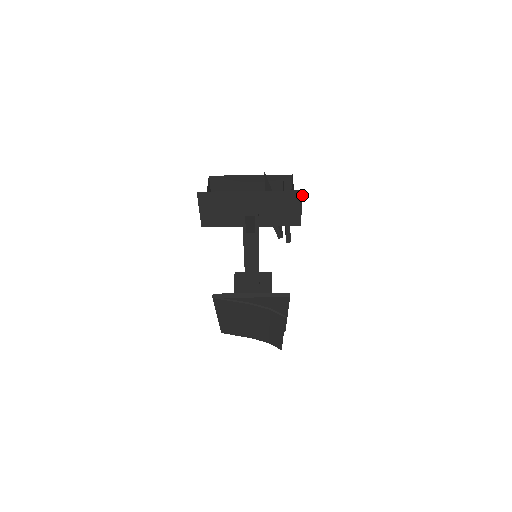
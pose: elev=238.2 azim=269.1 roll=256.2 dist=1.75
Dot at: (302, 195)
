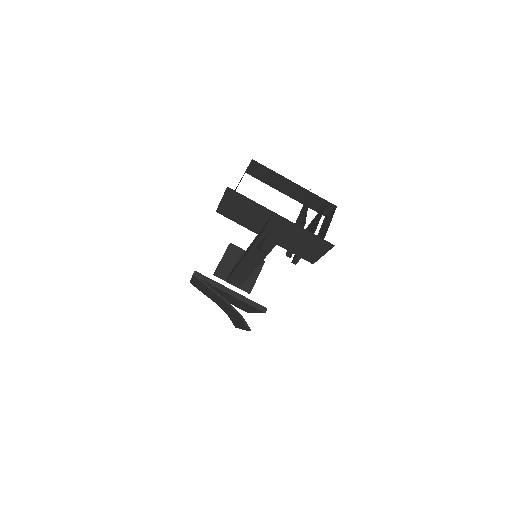
Dot at: (331, 247)
